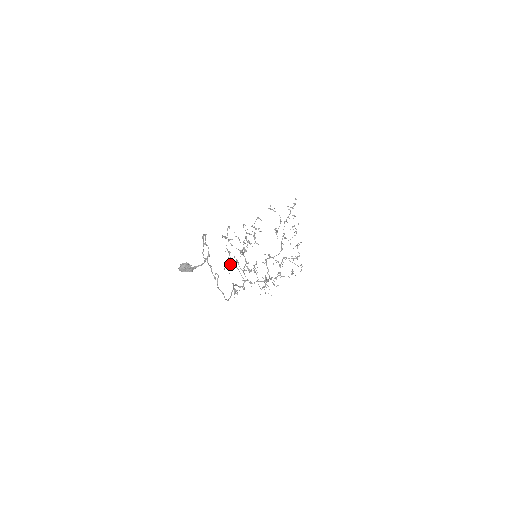
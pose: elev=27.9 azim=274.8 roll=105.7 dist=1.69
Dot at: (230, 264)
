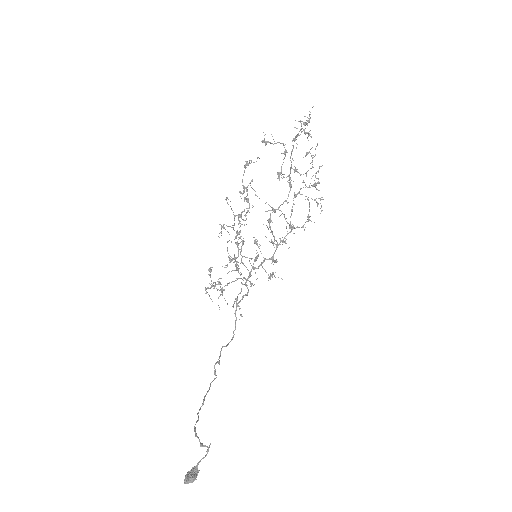
Dot at: occluded
